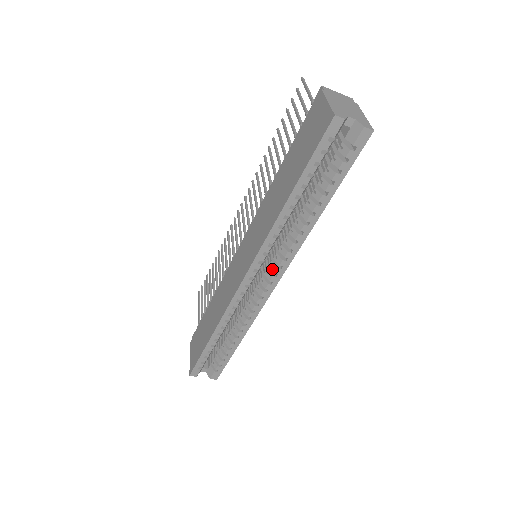
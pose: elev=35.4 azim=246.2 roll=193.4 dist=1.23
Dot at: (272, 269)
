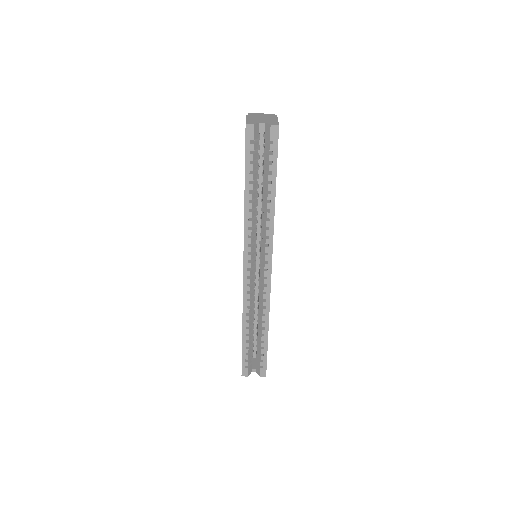
Dot at: (262, 258)
